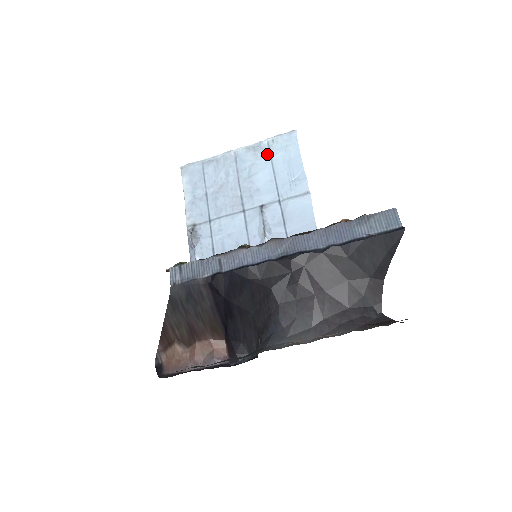
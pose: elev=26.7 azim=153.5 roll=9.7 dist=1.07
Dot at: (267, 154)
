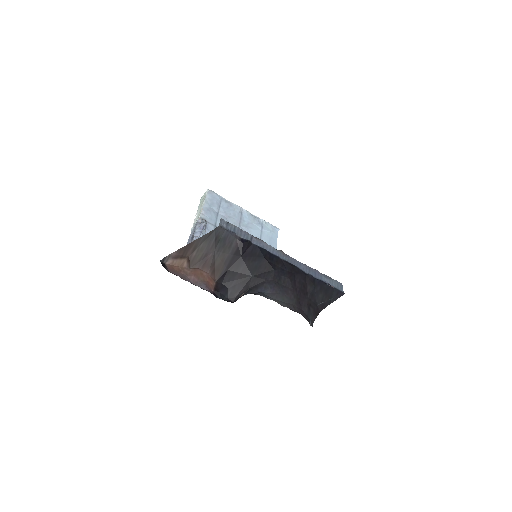
Dot at: (260, 225)
